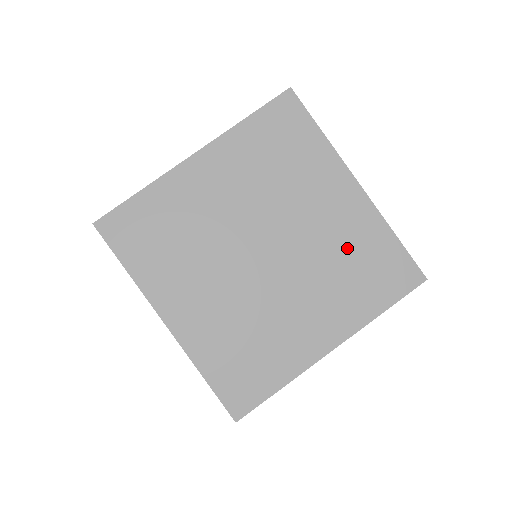
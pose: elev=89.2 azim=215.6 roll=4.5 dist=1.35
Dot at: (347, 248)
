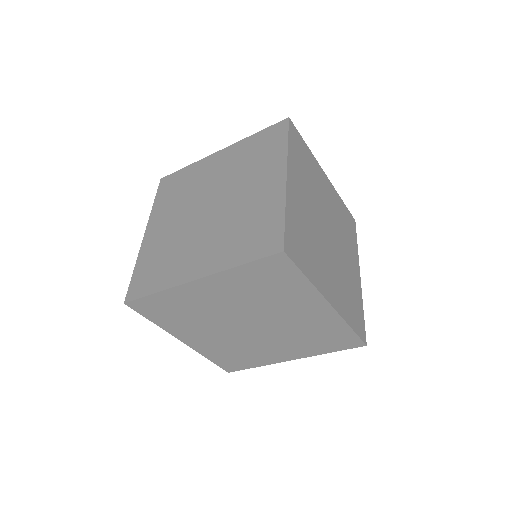
Dot at: (312, 329)
